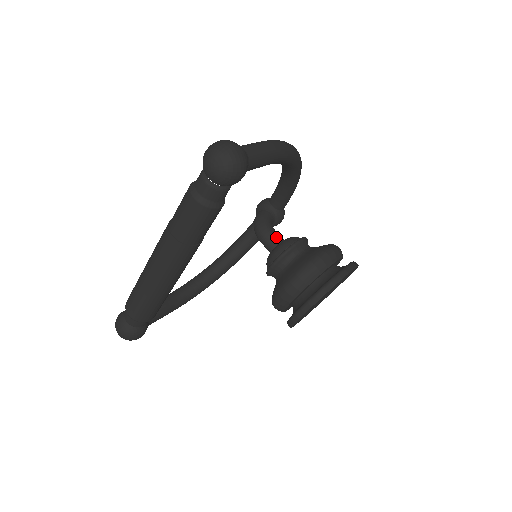
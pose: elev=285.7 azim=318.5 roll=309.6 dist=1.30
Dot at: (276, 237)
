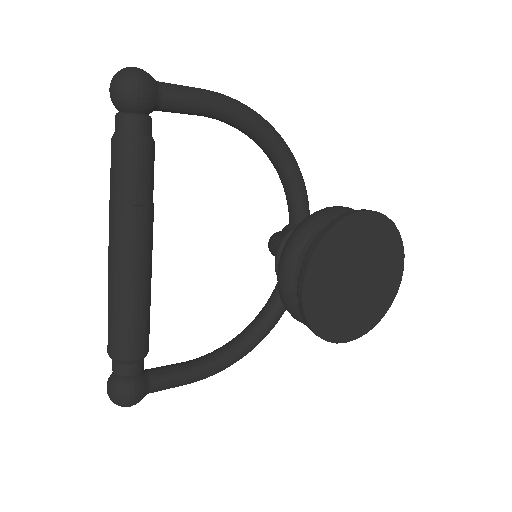
Dot at: occluded
